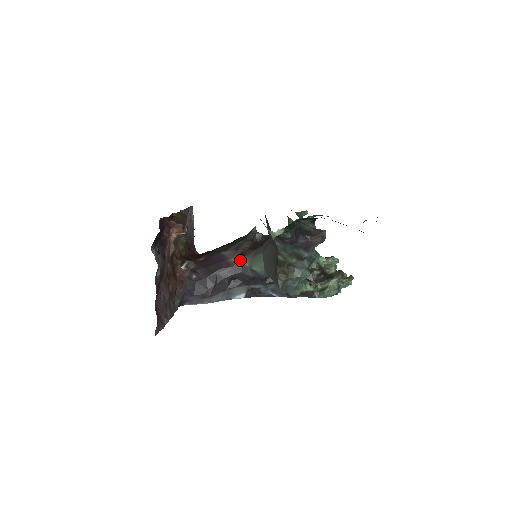
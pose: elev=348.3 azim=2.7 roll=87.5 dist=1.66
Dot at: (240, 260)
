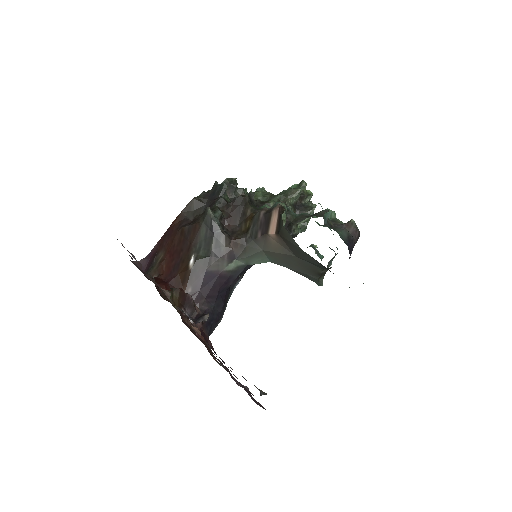
Dot at: (234, 265)
